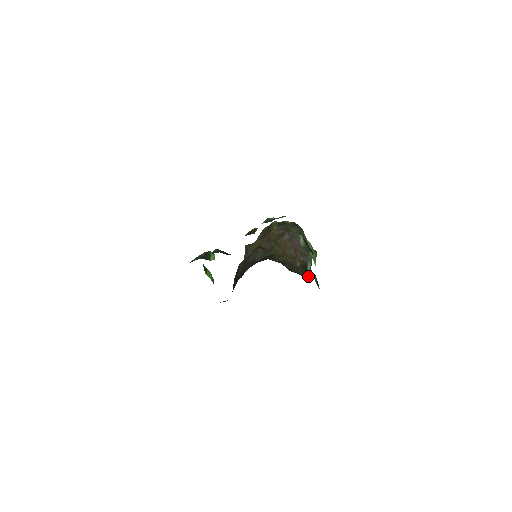
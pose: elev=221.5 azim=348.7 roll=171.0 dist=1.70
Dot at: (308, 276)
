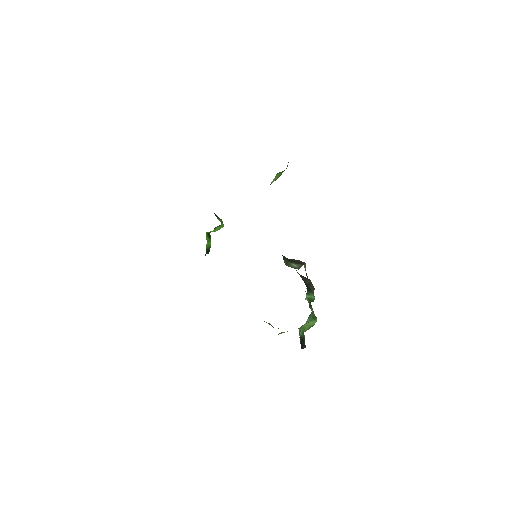
Dot at: (288, 264)
